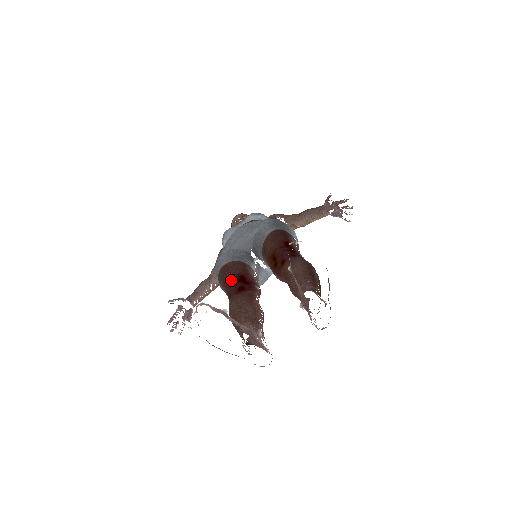
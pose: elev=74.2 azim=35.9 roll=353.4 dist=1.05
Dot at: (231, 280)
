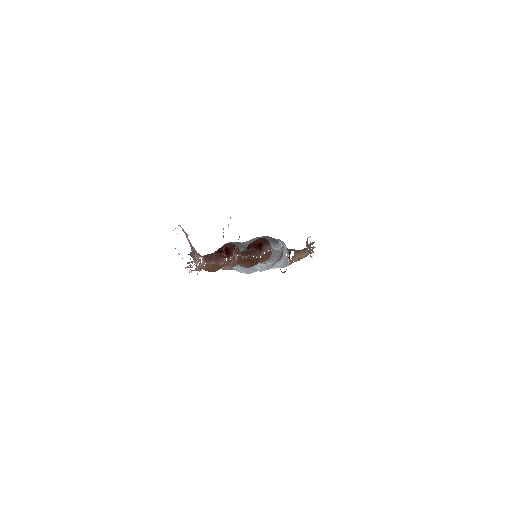
Dot at: (221, 247)
